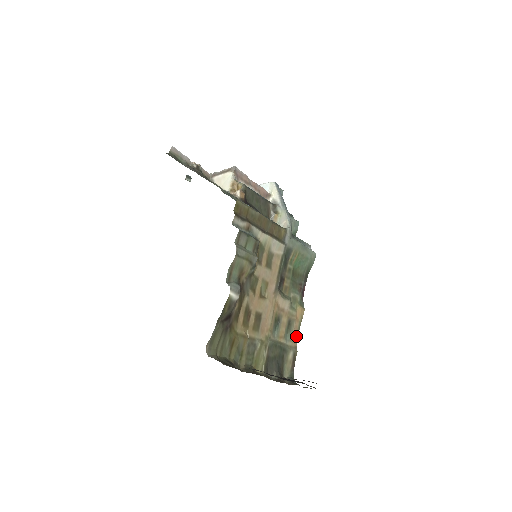
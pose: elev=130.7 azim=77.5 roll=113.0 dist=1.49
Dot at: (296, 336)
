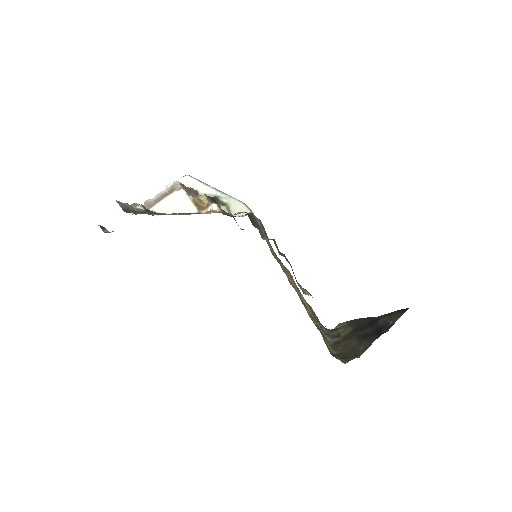
Dot at: occluded
